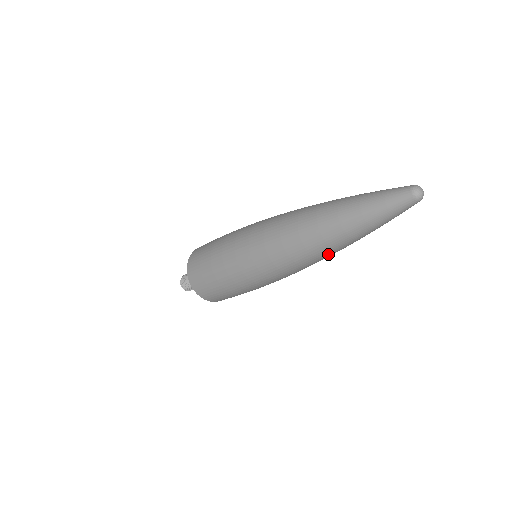
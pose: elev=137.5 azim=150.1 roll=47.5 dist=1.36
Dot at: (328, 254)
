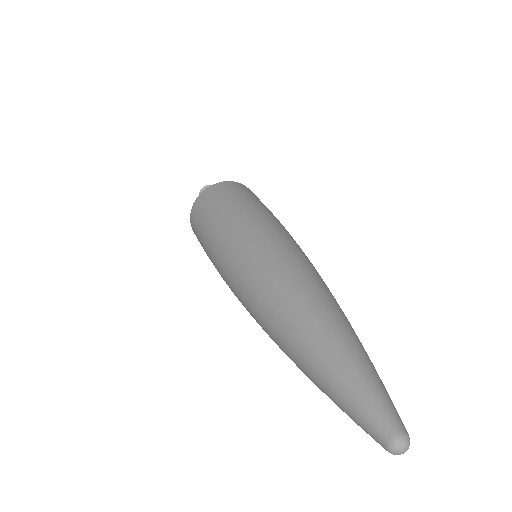
Dot at: occluded
